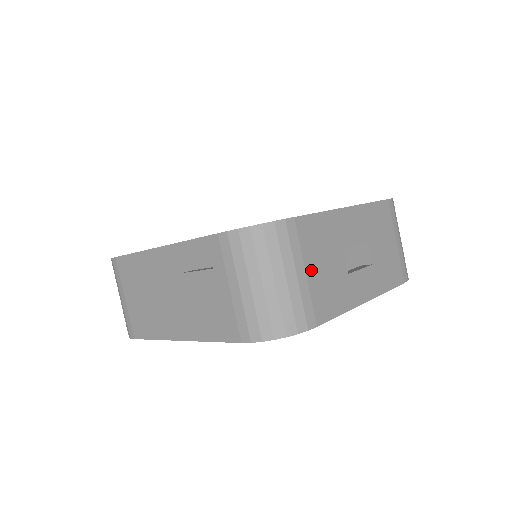
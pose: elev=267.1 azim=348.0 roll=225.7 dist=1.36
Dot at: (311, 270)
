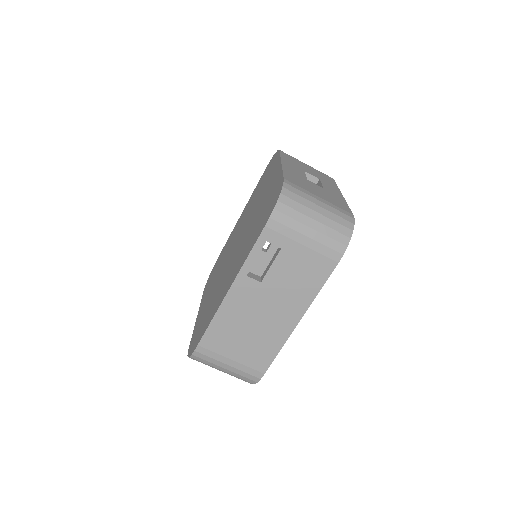
Dot at: (318, 195)
